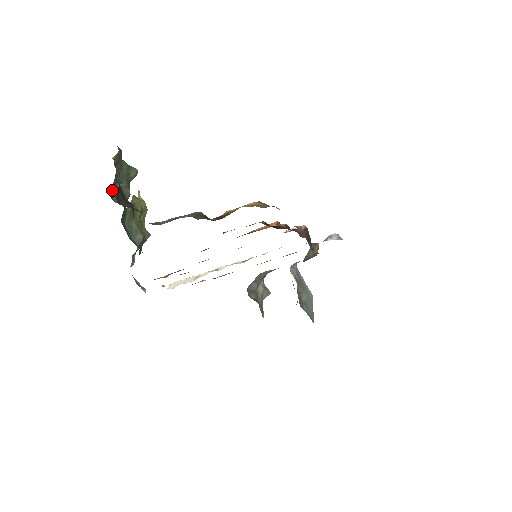
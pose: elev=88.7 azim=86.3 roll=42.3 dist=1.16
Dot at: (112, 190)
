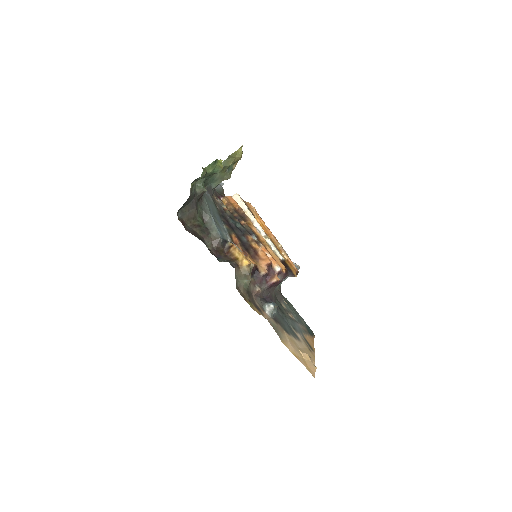
Dot at: (196, 179)
